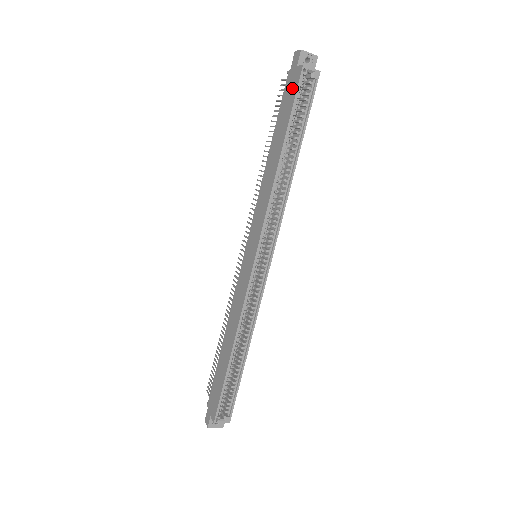
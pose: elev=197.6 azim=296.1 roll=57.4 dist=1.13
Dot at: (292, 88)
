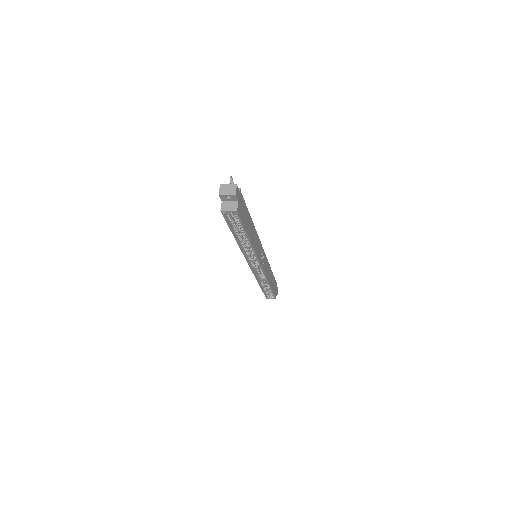
Dot at: occluded
